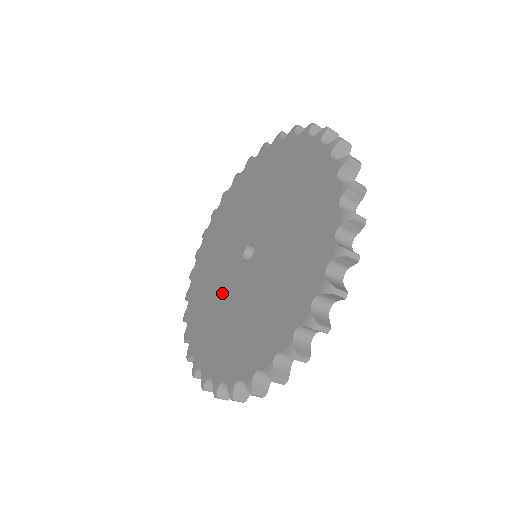
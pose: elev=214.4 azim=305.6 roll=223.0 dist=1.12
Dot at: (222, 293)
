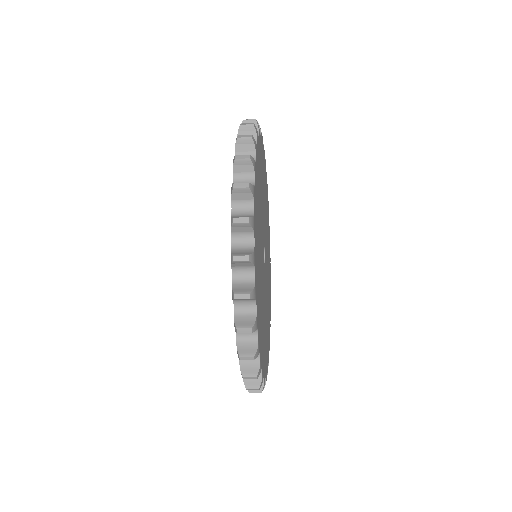
Dot at: occluded
